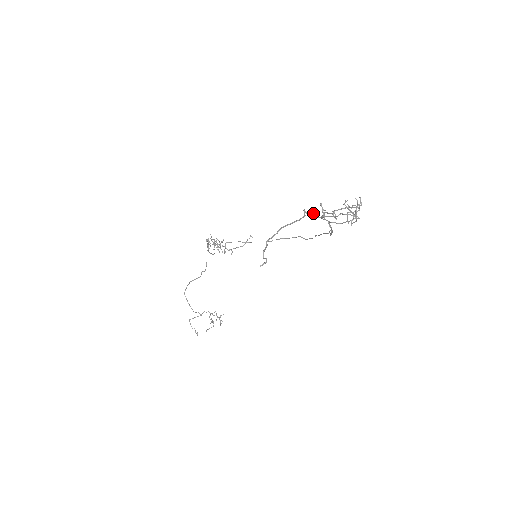
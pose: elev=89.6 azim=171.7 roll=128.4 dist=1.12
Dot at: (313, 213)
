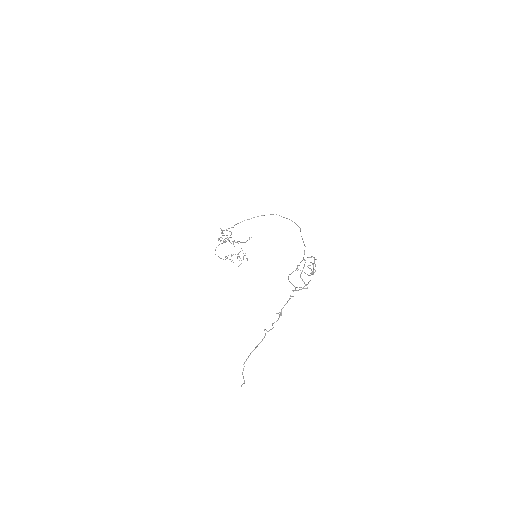
Dot at: (271, 329)
